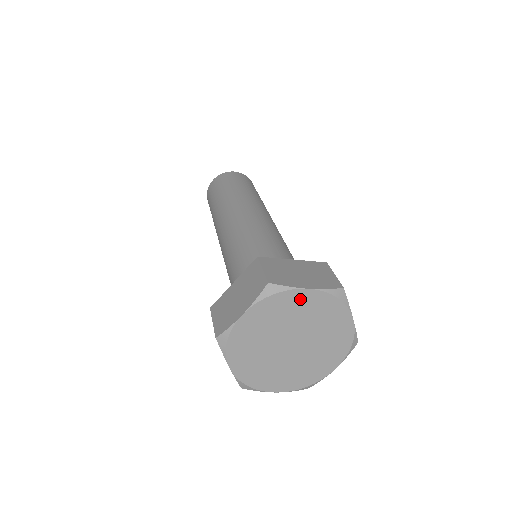
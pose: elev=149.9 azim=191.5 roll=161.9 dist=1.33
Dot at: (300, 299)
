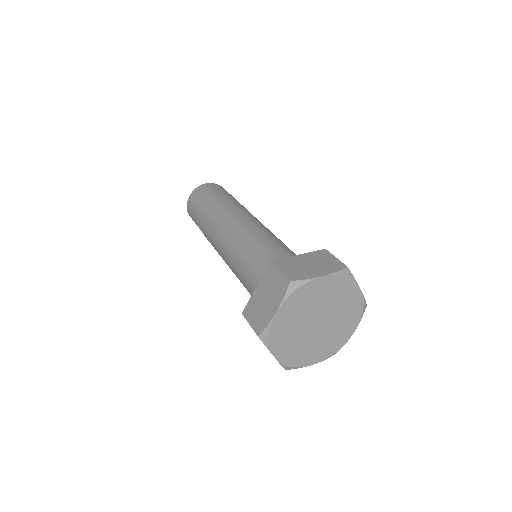
Dot at: (318, 286)
